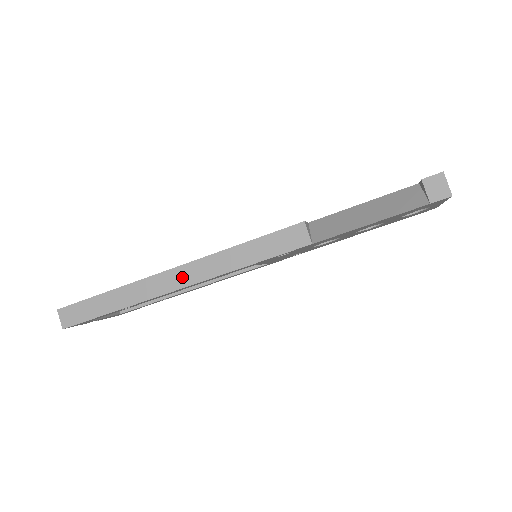
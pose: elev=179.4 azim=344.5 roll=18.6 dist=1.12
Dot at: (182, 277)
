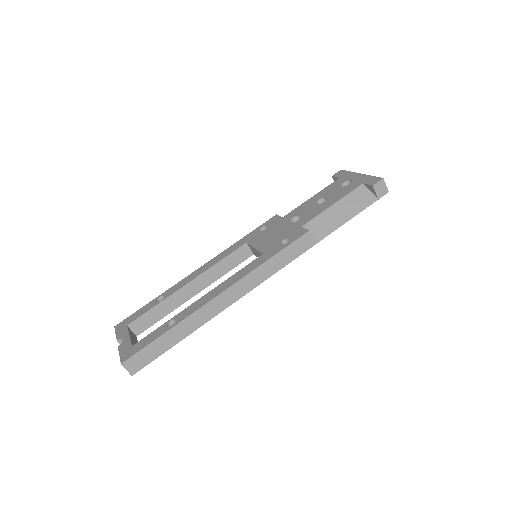
Dot at: (229, 297)
